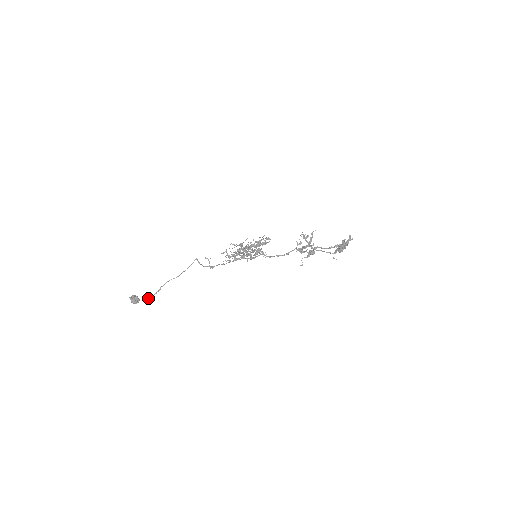
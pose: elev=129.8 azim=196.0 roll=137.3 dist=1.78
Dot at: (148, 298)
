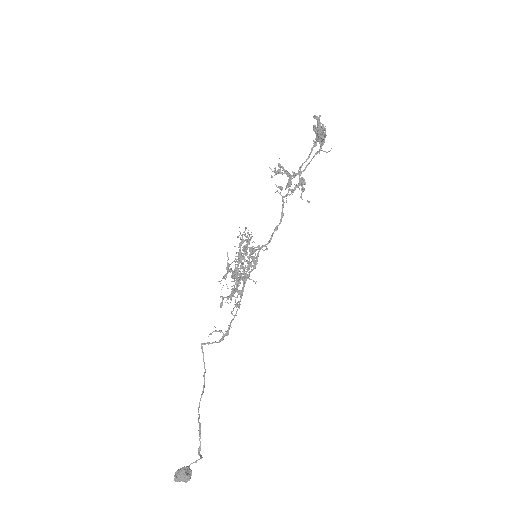
Dot at: occluded
